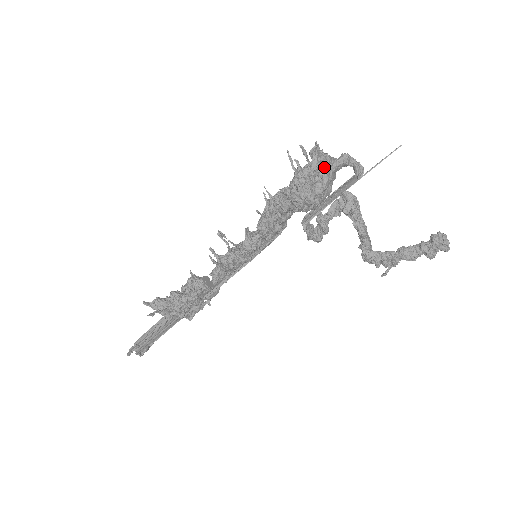
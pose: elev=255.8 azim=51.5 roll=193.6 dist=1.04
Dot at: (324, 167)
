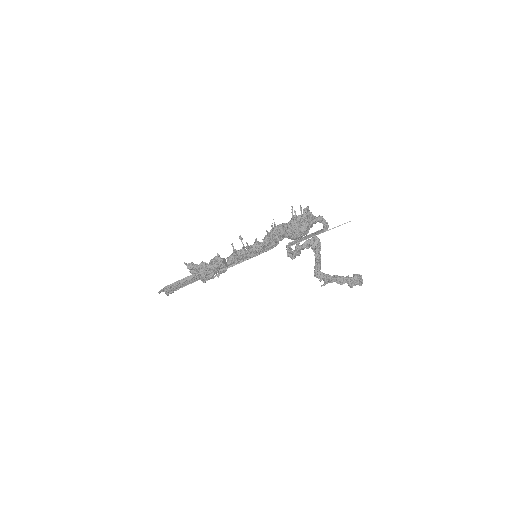
Dot at: (308, 219)
